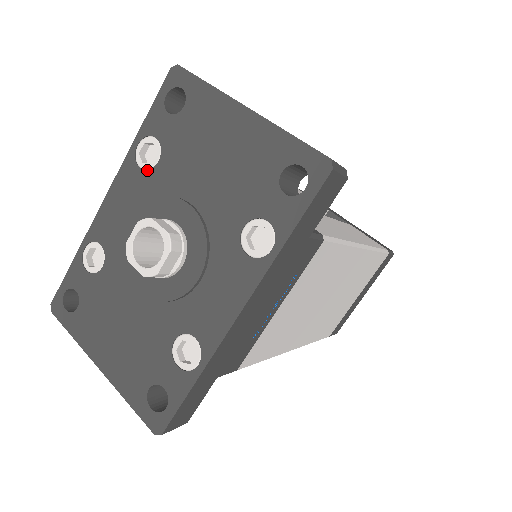
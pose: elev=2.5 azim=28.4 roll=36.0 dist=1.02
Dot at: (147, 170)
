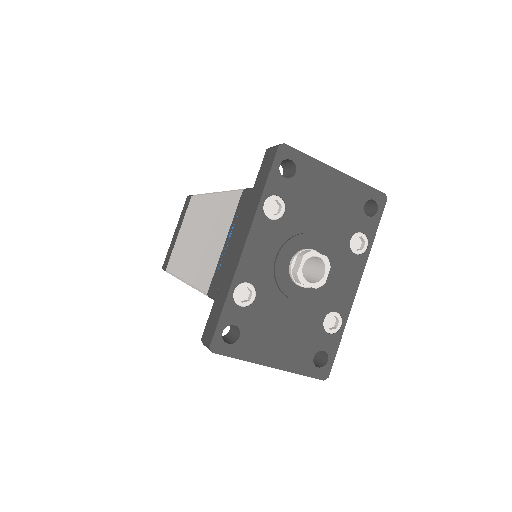
Dot at: (277, 220)
